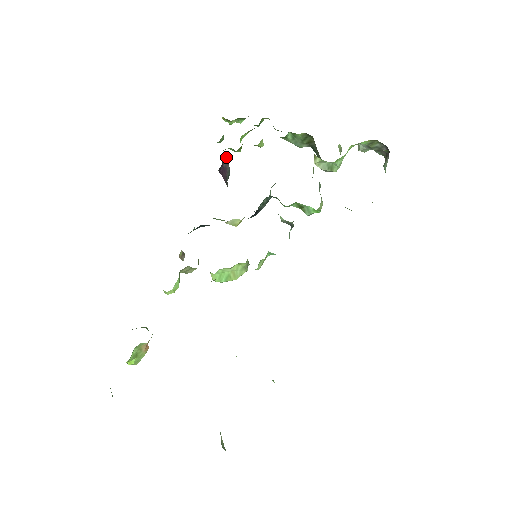
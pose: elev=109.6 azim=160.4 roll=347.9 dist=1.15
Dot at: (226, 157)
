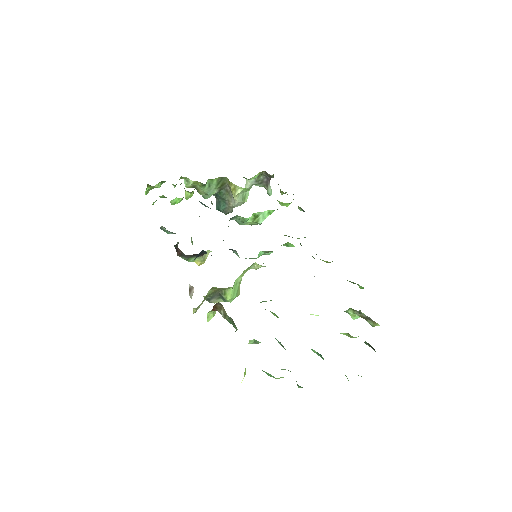
Dot at: occluded
